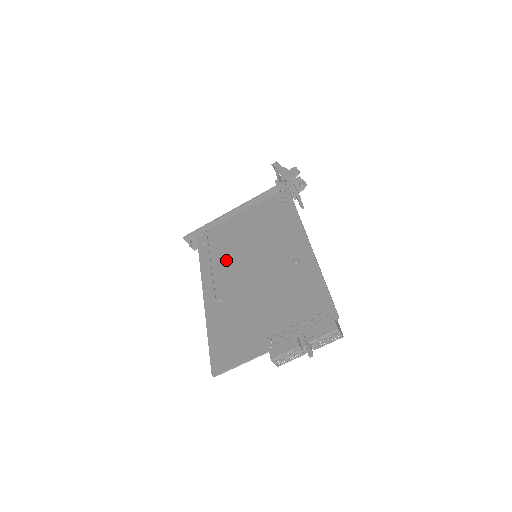
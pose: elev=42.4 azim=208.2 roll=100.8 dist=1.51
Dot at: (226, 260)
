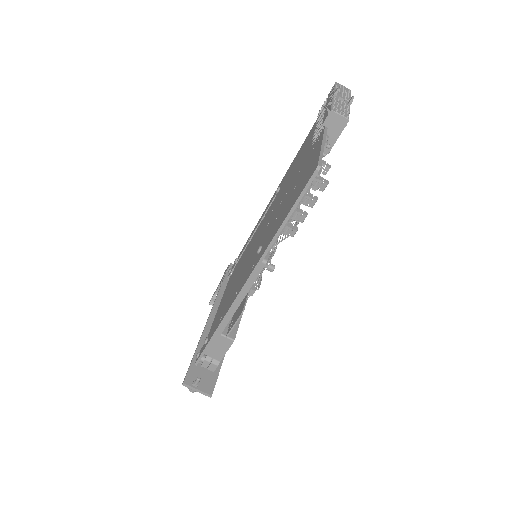
Dot at: (236, 288)
